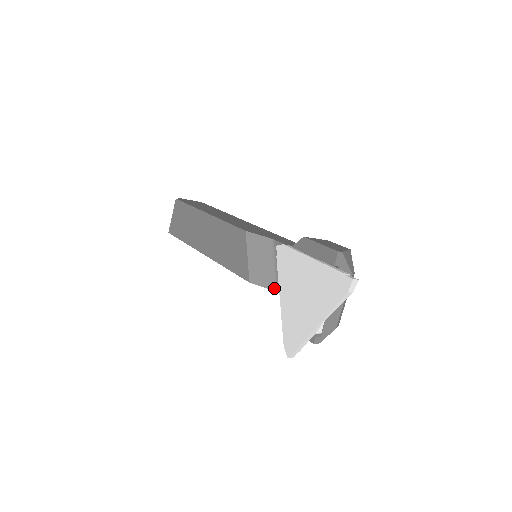
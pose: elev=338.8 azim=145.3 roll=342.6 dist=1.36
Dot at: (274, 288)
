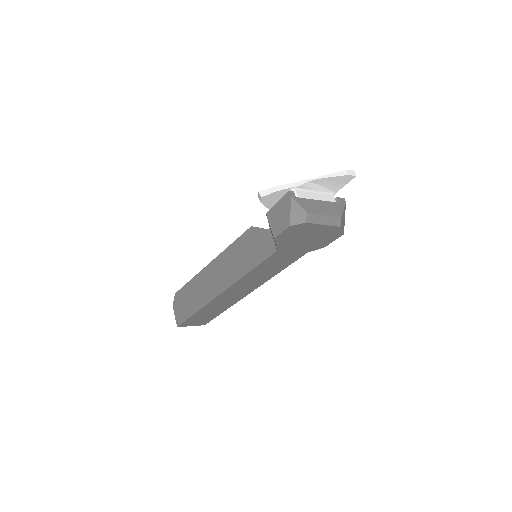
Dot at: (267, 229)
